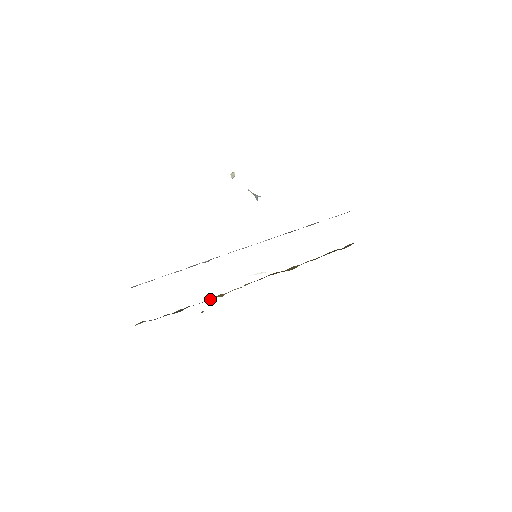
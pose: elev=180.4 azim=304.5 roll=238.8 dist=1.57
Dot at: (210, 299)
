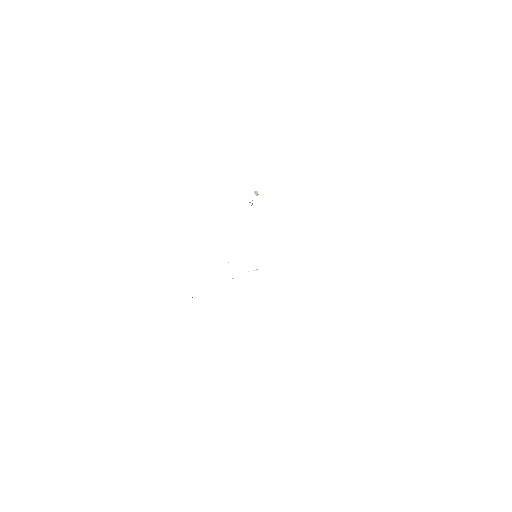
Dot at: occluded
